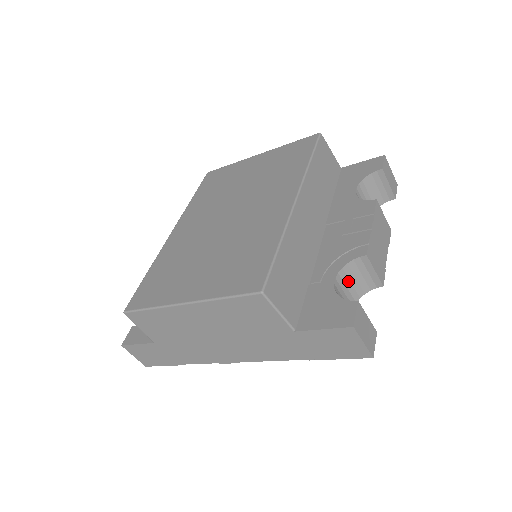
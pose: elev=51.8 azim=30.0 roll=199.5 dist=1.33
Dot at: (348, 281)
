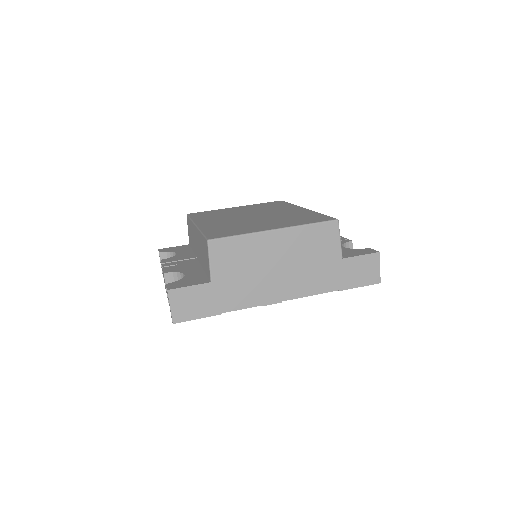
Dot at: occluded
